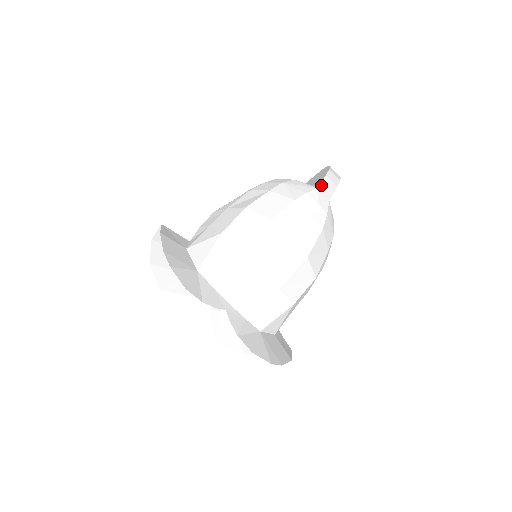
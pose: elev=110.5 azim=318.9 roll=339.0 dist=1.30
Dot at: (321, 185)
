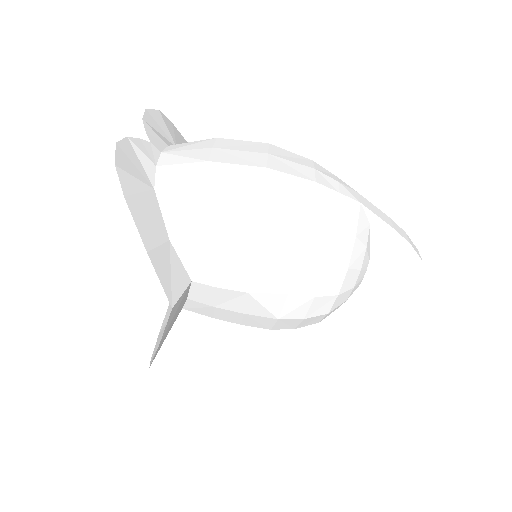
Dot at: (368, 201)
